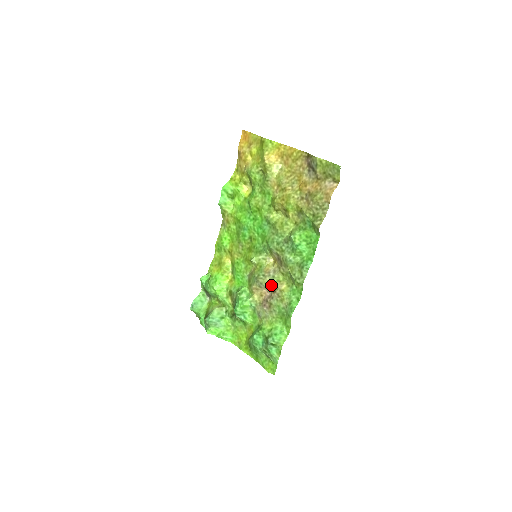
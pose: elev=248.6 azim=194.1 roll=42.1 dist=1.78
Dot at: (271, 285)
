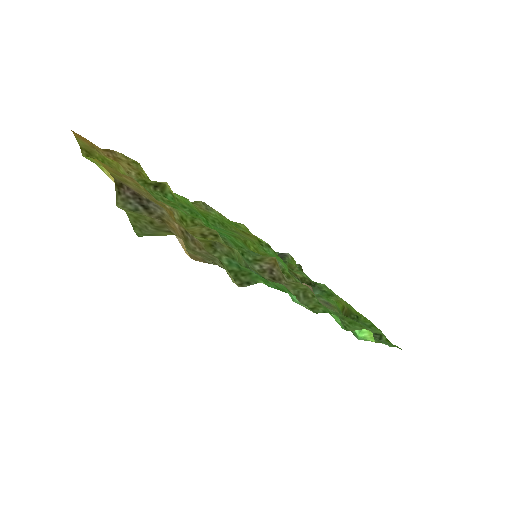
Dot at: occluded
